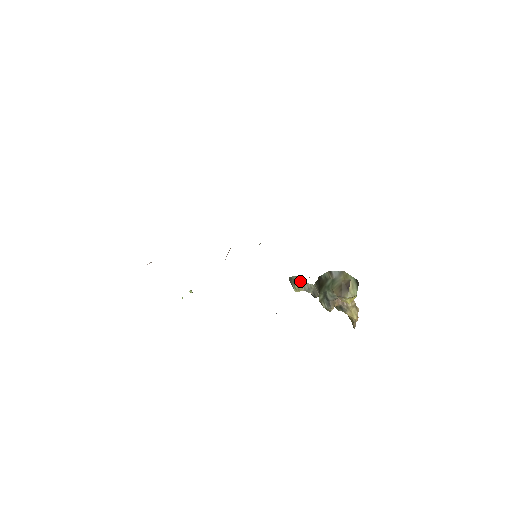
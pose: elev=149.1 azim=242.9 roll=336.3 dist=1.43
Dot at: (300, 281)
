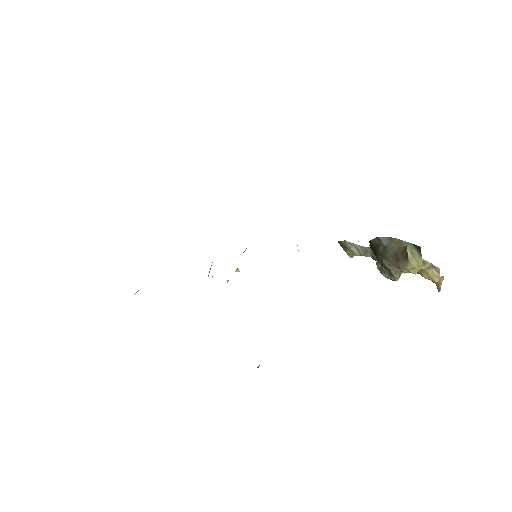
Dot at: (351, 245)
